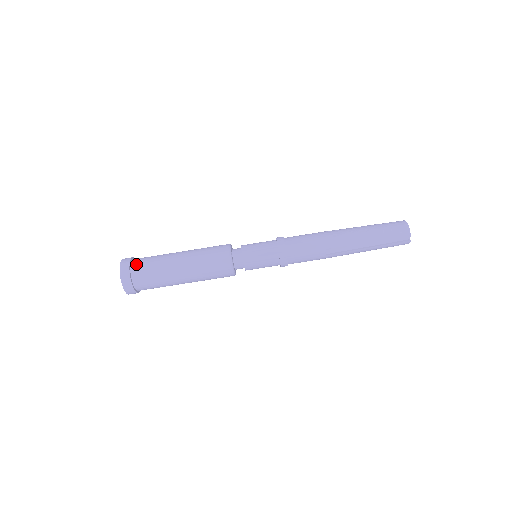
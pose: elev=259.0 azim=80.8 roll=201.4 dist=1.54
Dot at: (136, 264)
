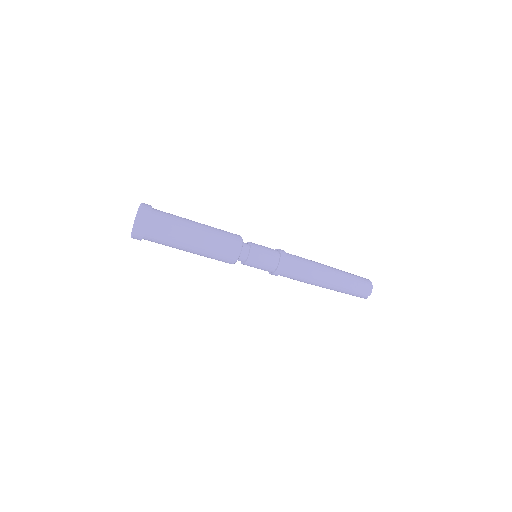
Dot at: (156, 216)
